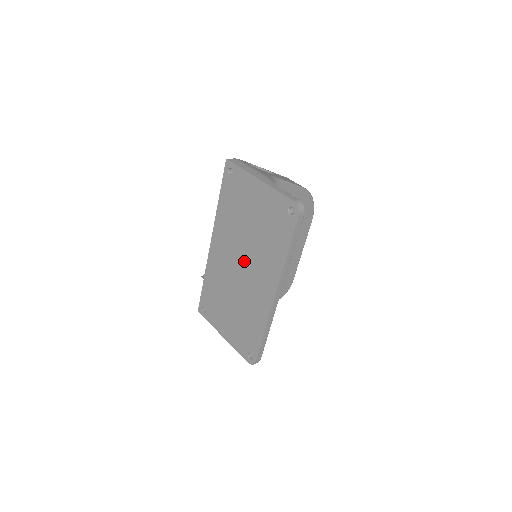
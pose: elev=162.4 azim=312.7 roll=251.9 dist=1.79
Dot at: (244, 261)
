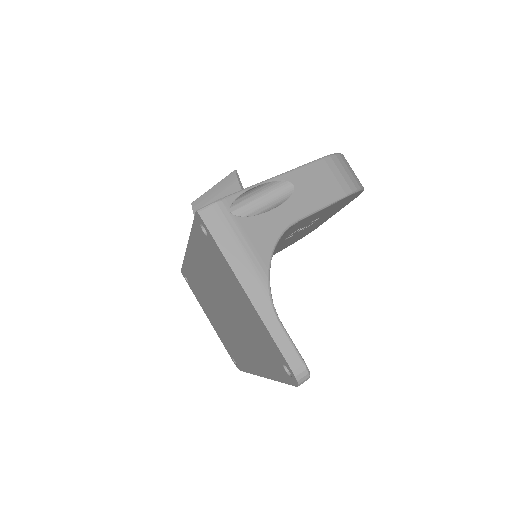
Dot at: (227, 315)
